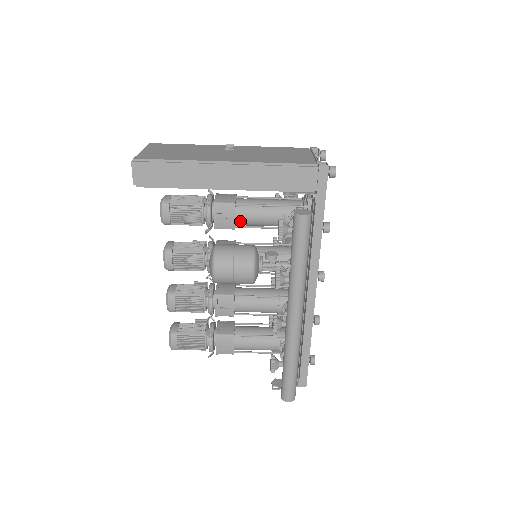
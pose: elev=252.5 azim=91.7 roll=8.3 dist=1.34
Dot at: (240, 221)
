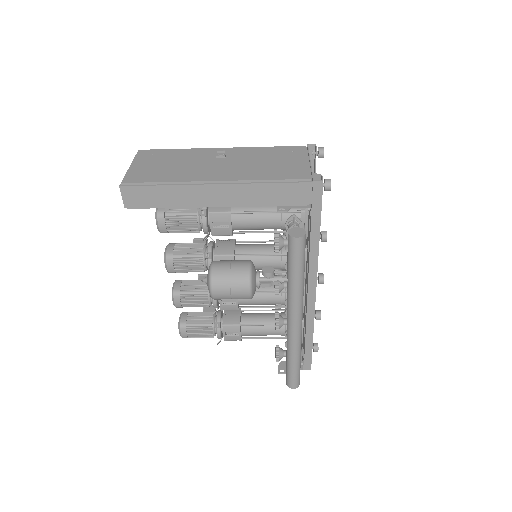
Dot at: (237, 227)
